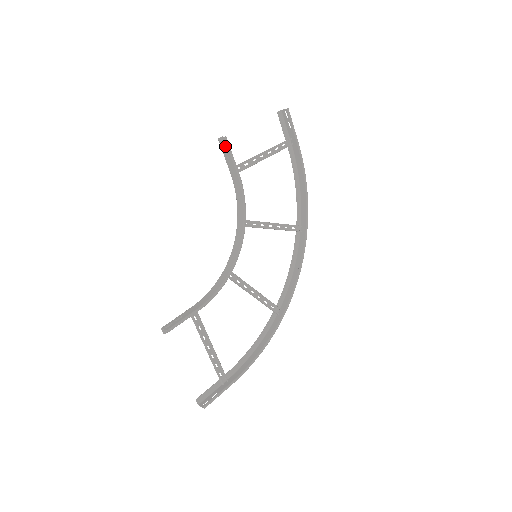
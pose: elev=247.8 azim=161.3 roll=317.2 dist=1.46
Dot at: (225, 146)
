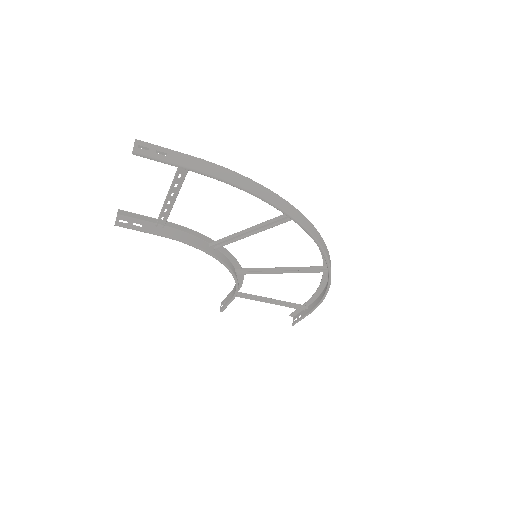
Dot at: (126, 224)
